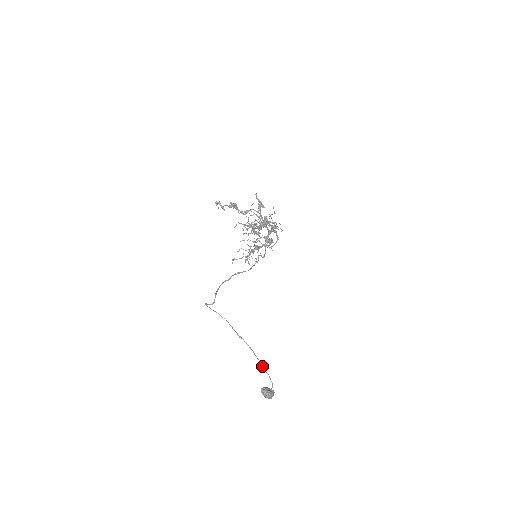
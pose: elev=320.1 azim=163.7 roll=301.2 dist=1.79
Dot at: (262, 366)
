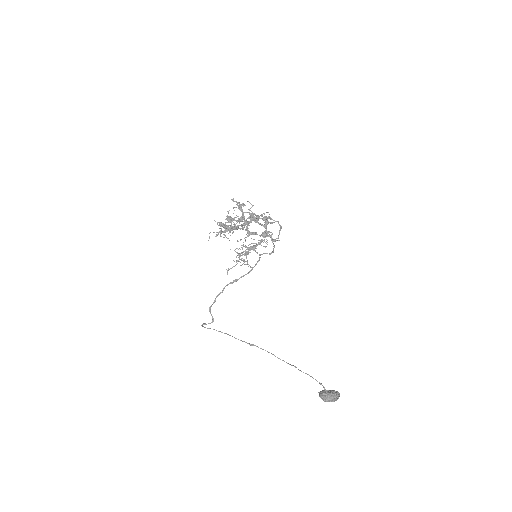
Dot at: (295, 367)
